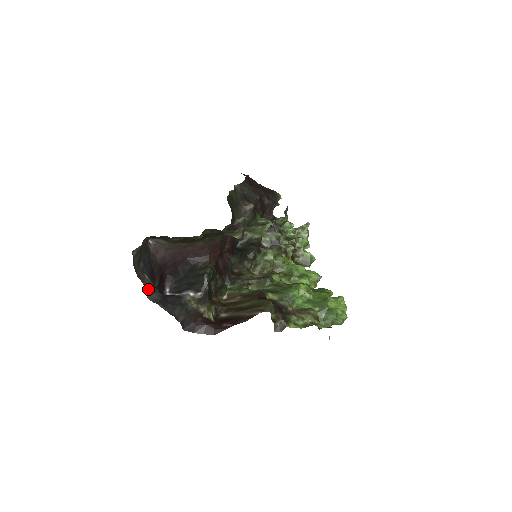
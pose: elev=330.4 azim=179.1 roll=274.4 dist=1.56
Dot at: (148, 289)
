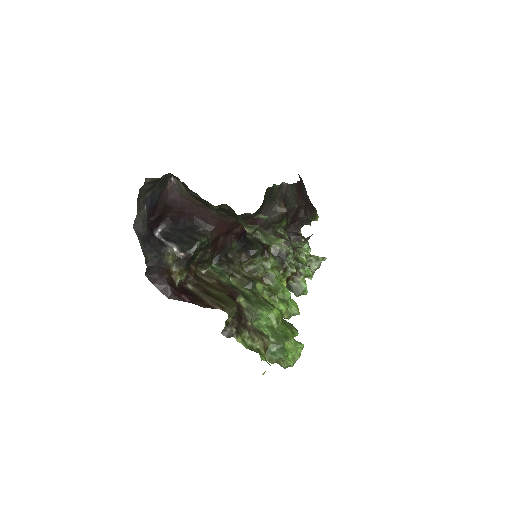
Dot at: (139, 219)
